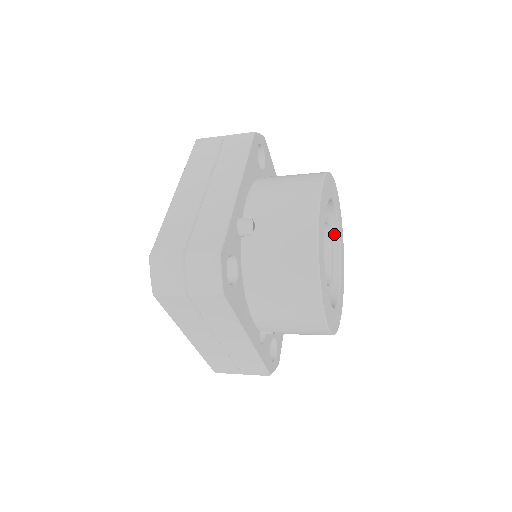
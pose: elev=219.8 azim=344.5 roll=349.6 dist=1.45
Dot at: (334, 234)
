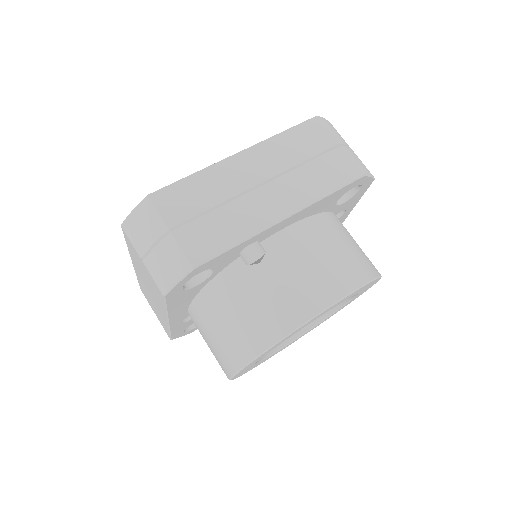
Dot at: occluded
